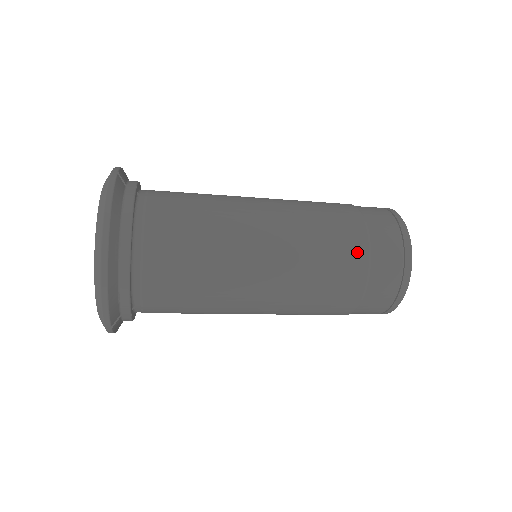
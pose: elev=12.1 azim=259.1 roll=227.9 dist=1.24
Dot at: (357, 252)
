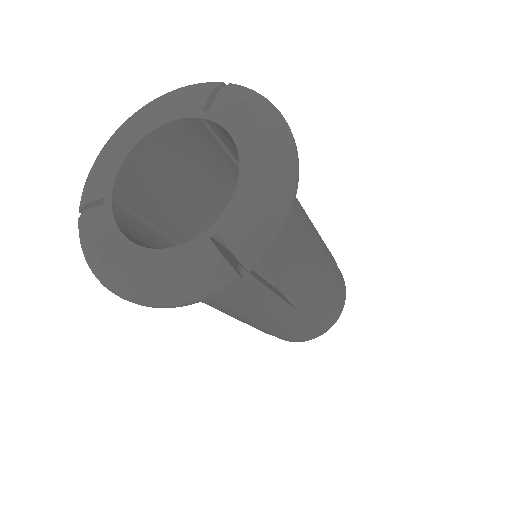
Dot at: (336, 264)
